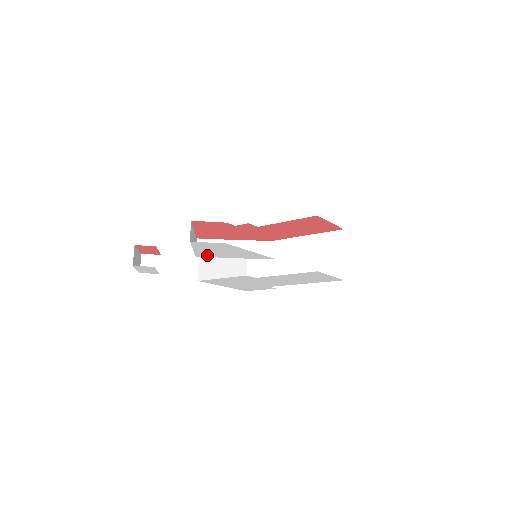
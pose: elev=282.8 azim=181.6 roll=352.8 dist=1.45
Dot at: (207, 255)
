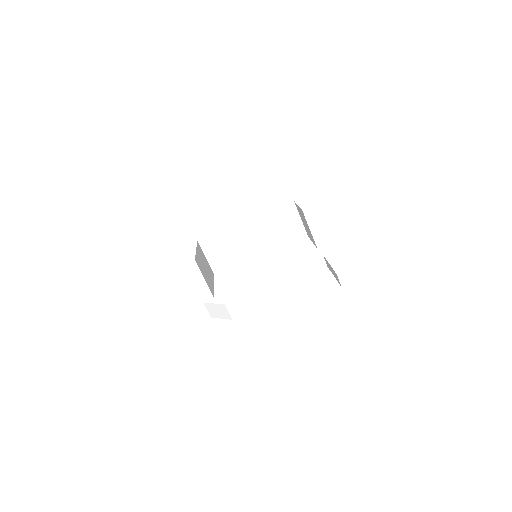
Dot at: occluded
